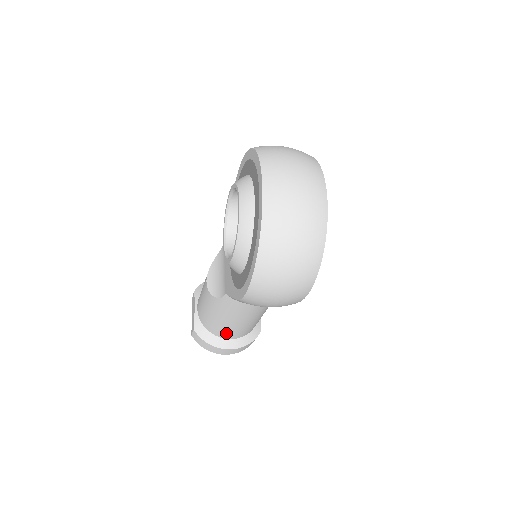
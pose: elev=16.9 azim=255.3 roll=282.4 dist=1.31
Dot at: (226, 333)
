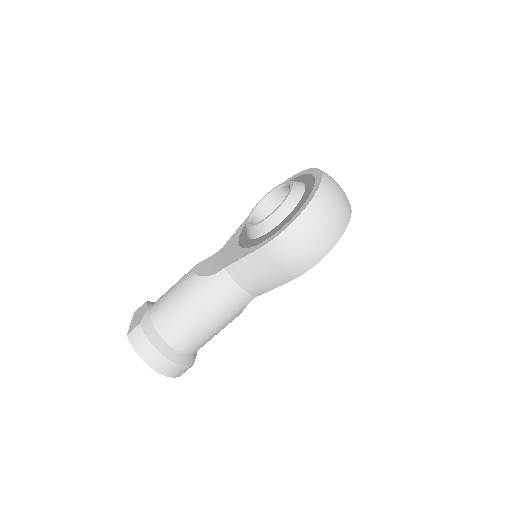
Dot at: (177, 333)
